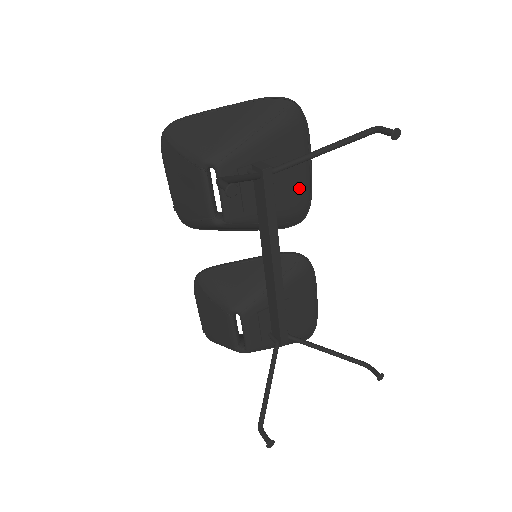
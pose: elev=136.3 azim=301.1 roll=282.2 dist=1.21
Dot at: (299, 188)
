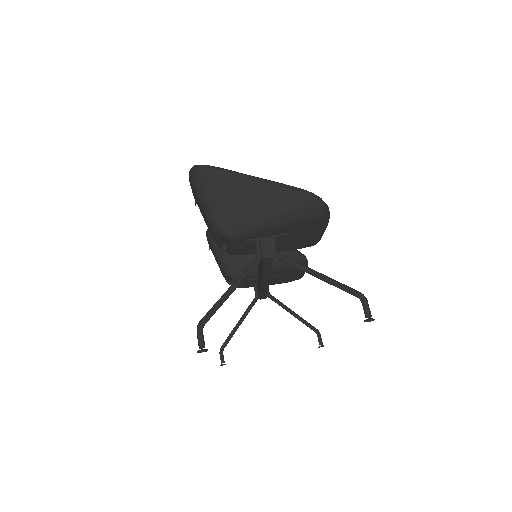
Dot at: (306, 241)
